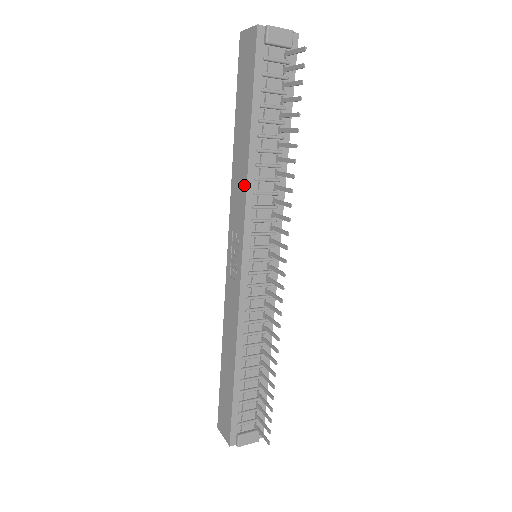
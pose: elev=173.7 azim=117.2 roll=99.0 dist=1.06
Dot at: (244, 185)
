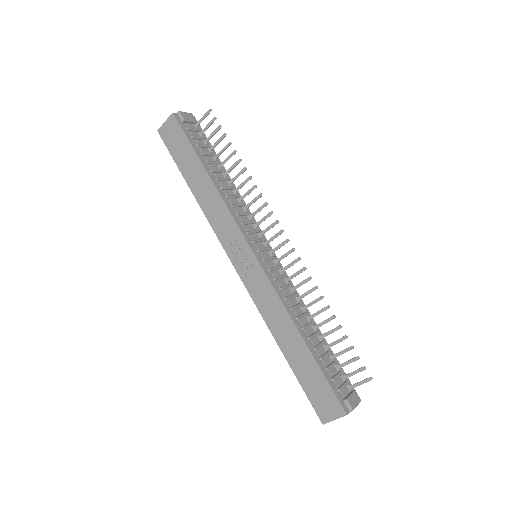
Dot at: (221, 204)
